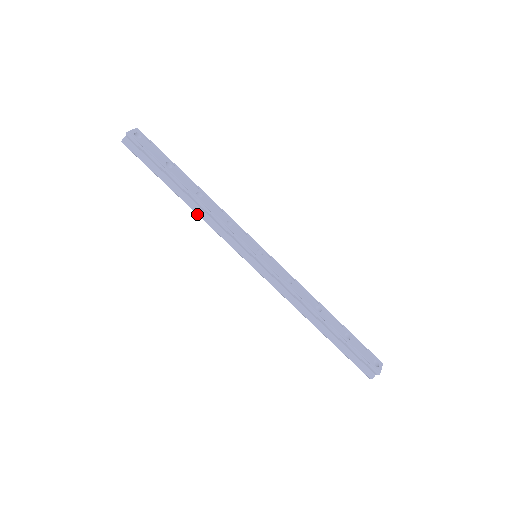
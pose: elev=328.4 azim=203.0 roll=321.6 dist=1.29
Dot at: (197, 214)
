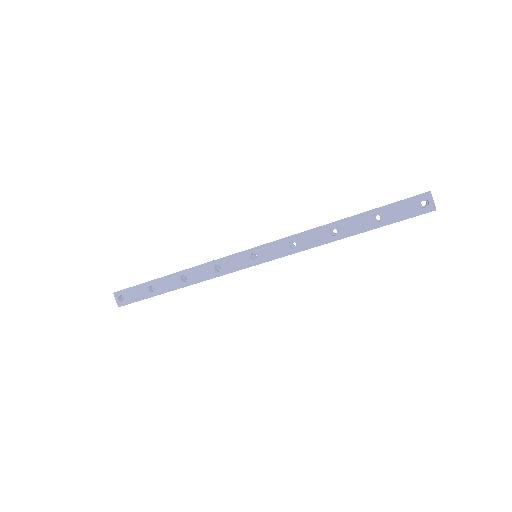
Dot at: occluded
